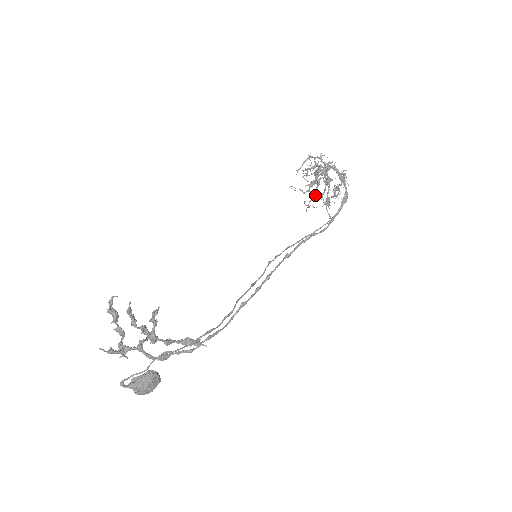
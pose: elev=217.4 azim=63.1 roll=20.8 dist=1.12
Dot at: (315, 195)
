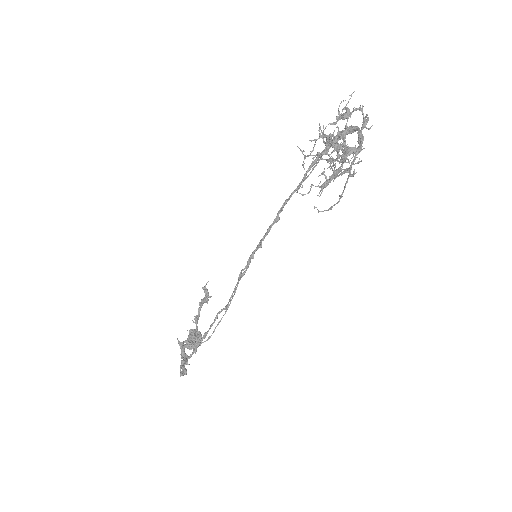
Dot at: occluded
